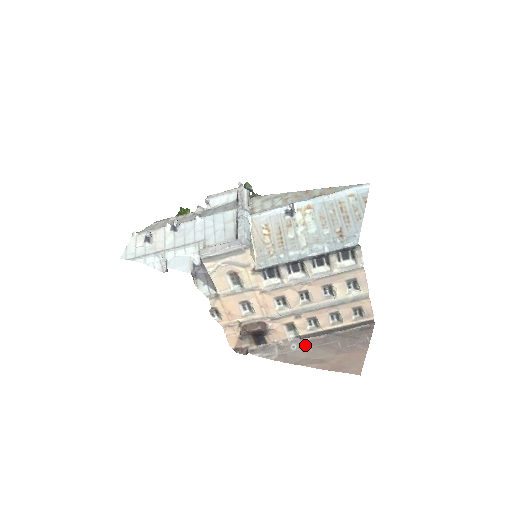
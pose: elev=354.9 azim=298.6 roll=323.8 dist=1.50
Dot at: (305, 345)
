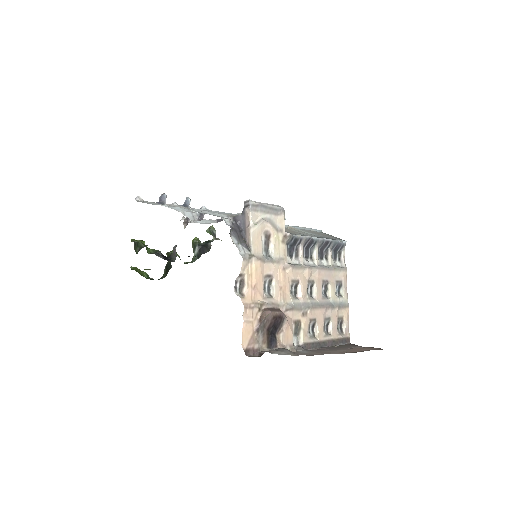
Dot at: occluded
